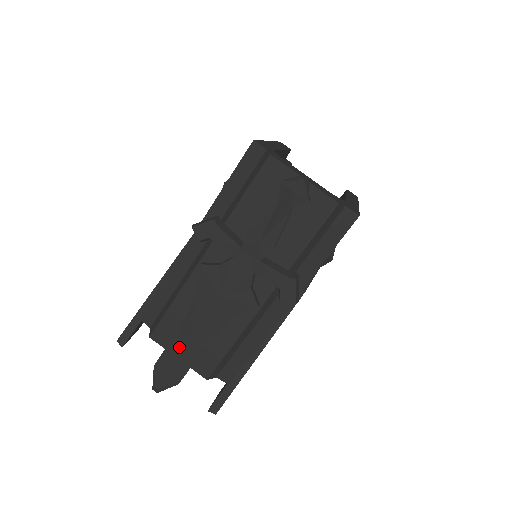
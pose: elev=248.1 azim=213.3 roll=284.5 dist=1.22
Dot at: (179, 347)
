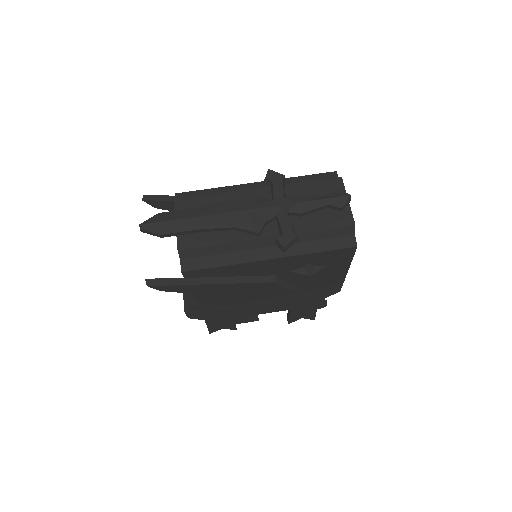
Dot at: (188, 215)
